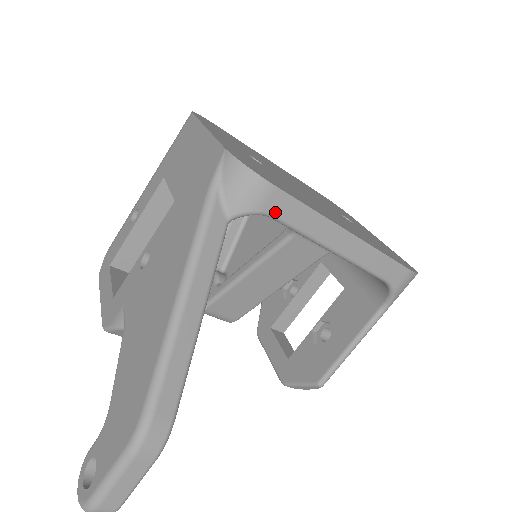
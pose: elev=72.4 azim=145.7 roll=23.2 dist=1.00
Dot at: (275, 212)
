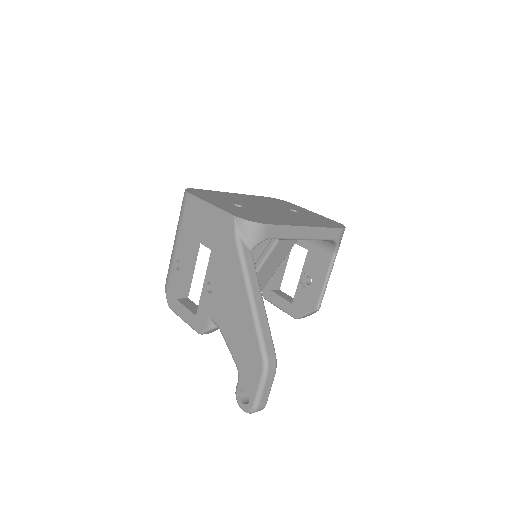
Dot at: (271, 236)
